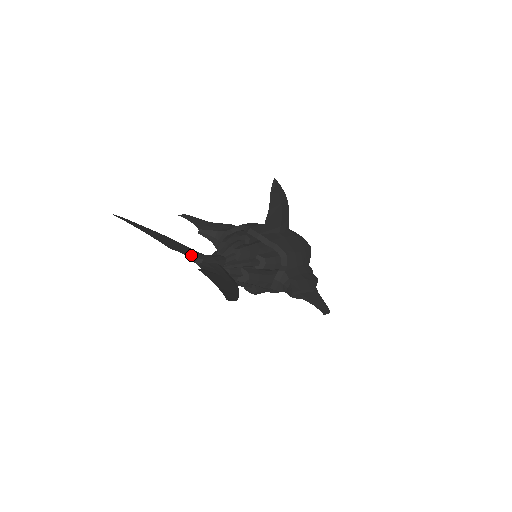
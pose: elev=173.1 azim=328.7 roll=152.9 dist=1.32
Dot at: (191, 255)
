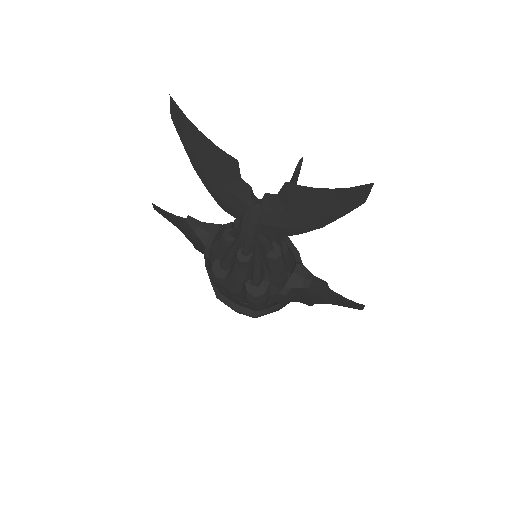
Dot at: (246, 189)
